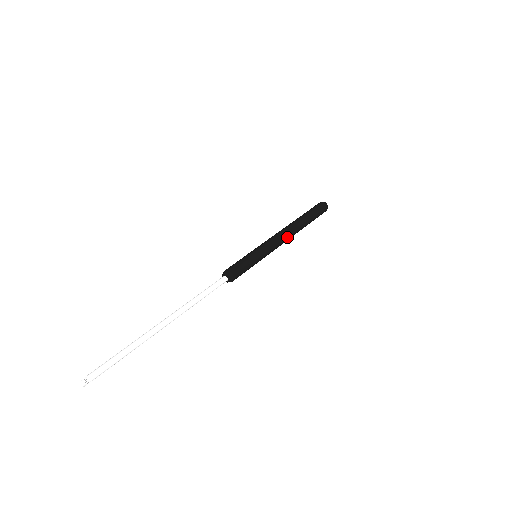
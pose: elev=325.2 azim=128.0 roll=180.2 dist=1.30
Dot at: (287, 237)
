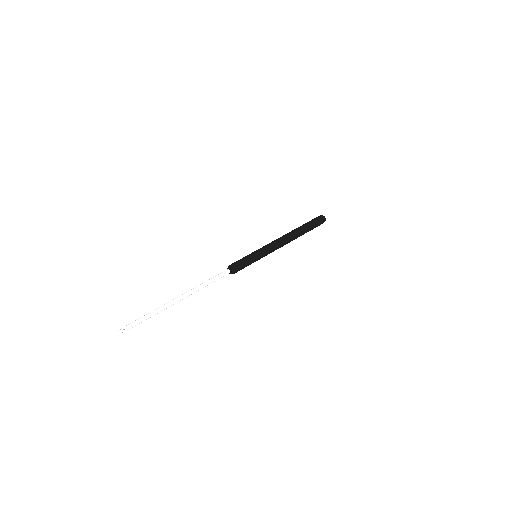
Dot at: (284, 243)
